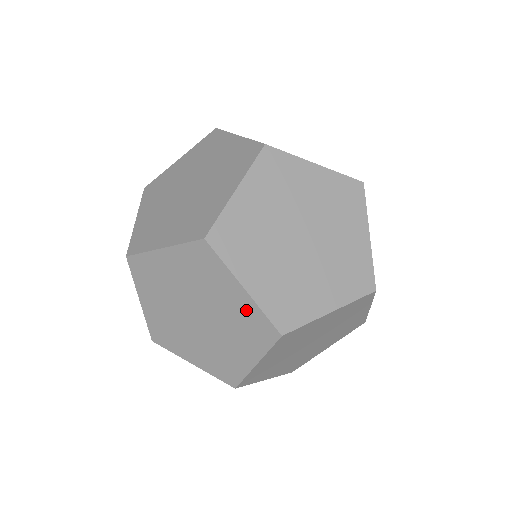
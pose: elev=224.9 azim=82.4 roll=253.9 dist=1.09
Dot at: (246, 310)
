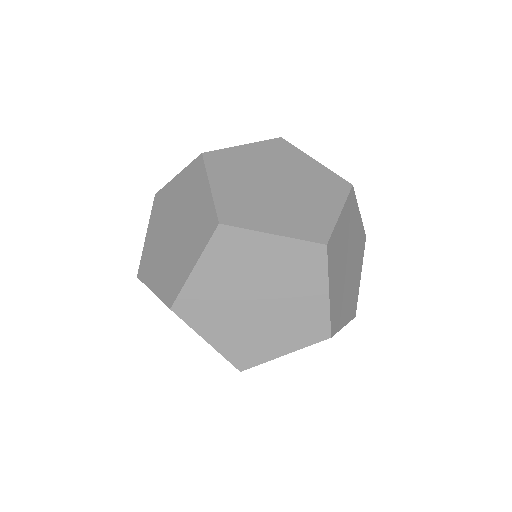
Dot at: (288, 252)
